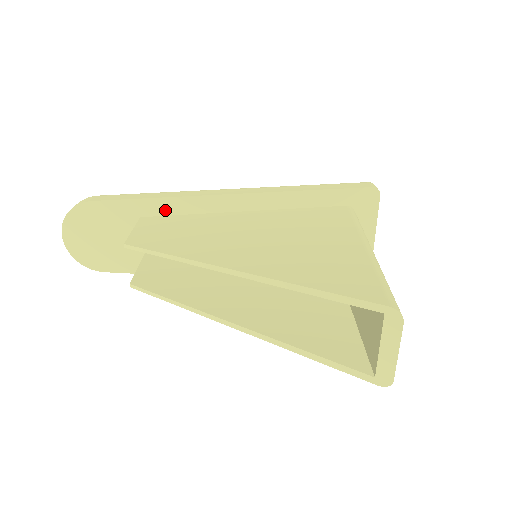
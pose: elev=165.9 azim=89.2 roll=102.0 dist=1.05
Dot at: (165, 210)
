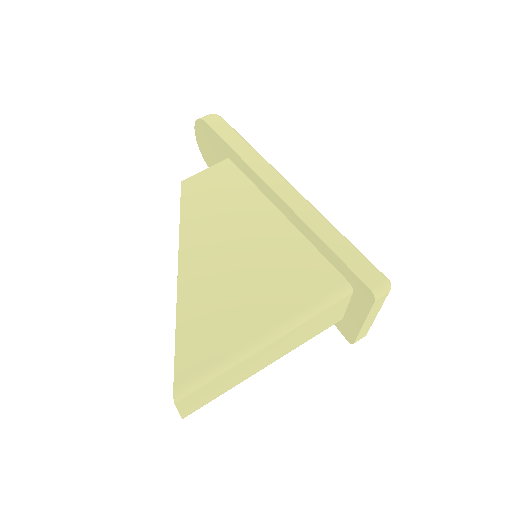
Dot at: (241, 166)
